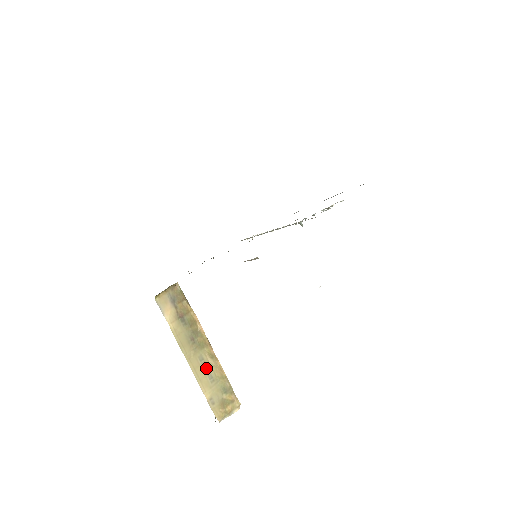
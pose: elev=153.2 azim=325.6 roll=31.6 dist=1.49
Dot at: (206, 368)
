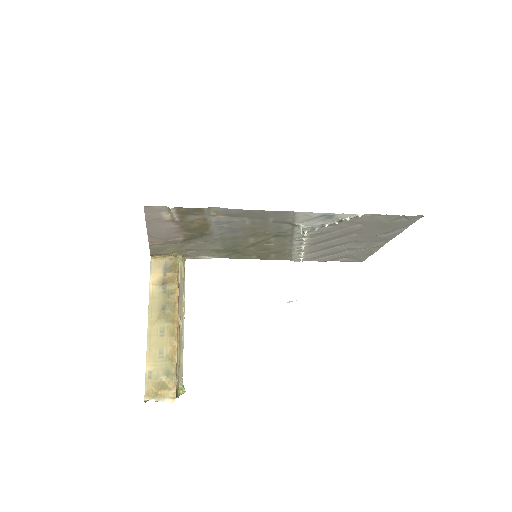
Dot at: (162, 341)
